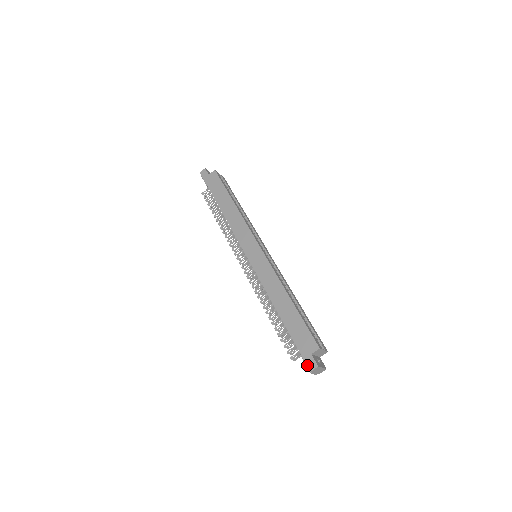
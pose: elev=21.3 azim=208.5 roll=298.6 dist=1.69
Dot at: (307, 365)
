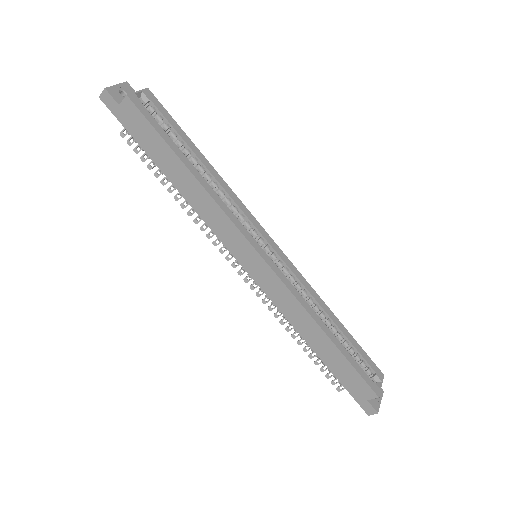
Dot at: (363, 409)
